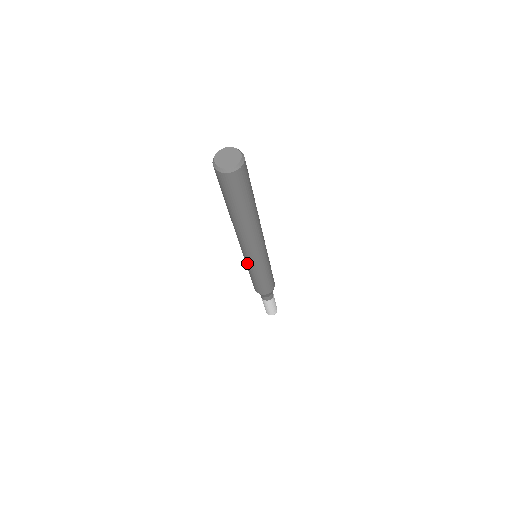
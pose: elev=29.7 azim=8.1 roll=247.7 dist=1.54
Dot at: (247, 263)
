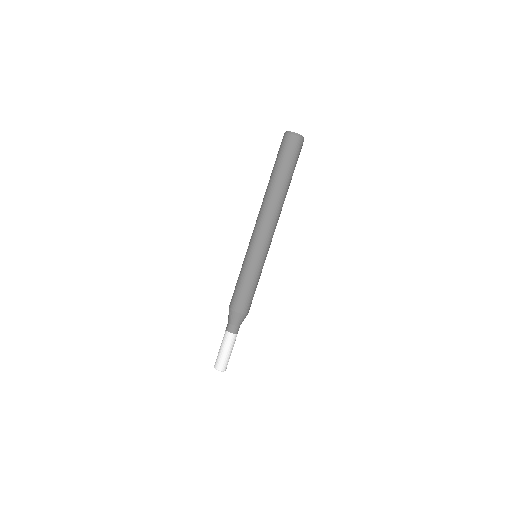
Dot at: (247, 252)
